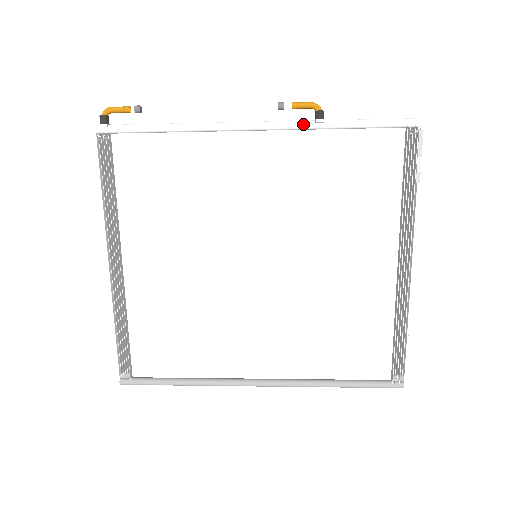
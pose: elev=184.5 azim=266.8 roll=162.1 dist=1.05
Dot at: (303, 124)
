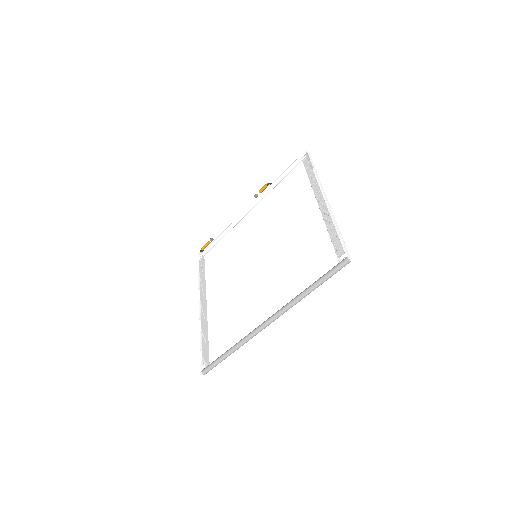
Dot at: (263, 193)
